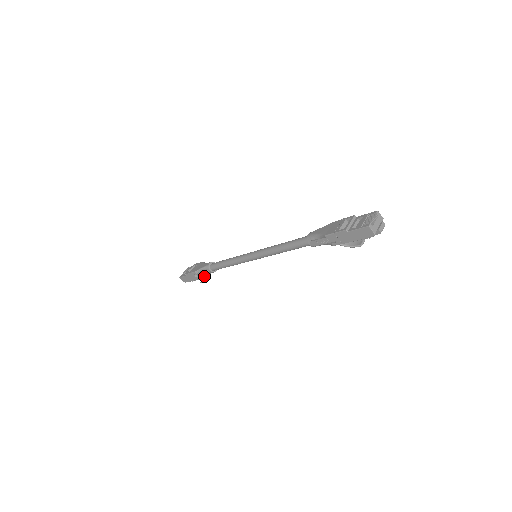
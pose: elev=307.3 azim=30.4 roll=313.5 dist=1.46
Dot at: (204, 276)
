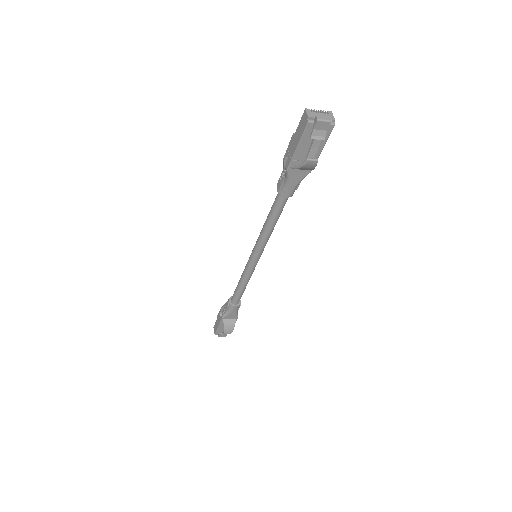
Dot at: (225, 315)
